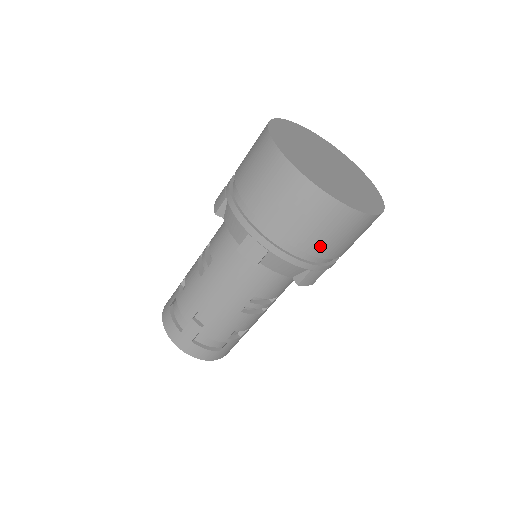
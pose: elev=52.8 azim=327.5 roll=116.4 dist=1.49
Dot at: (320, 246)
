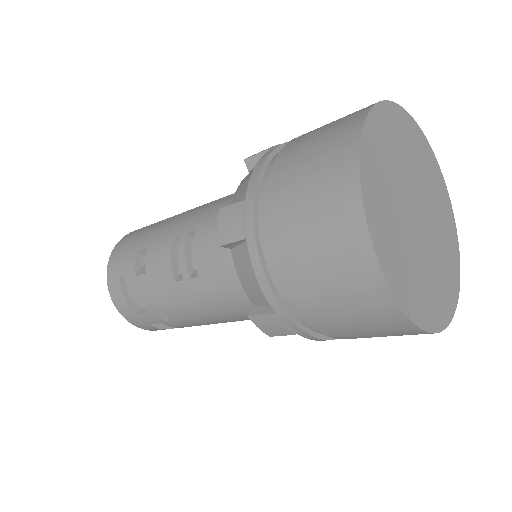
Dot at: occluded
